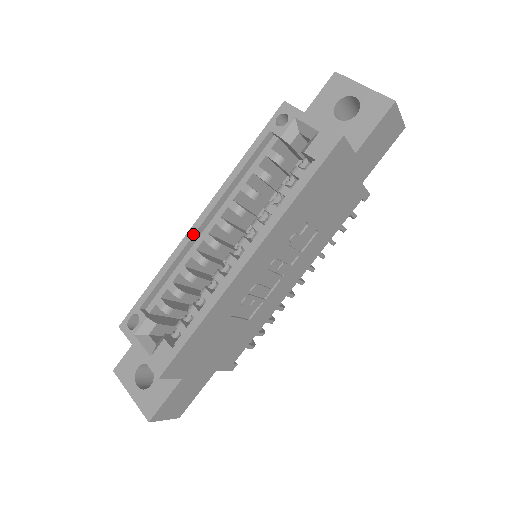
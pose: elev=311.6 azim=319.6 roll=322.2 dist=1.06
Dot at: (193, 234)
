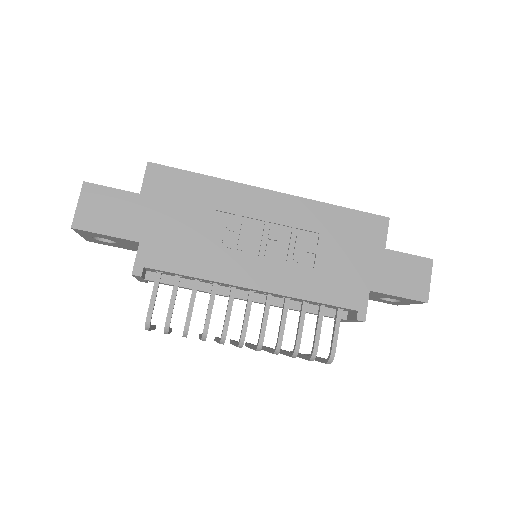
Dot at: occluded
